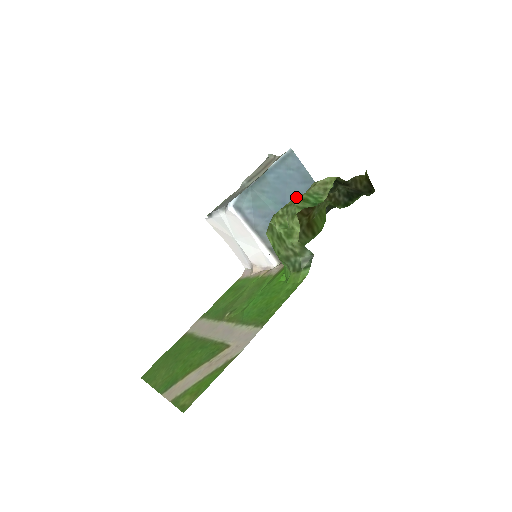
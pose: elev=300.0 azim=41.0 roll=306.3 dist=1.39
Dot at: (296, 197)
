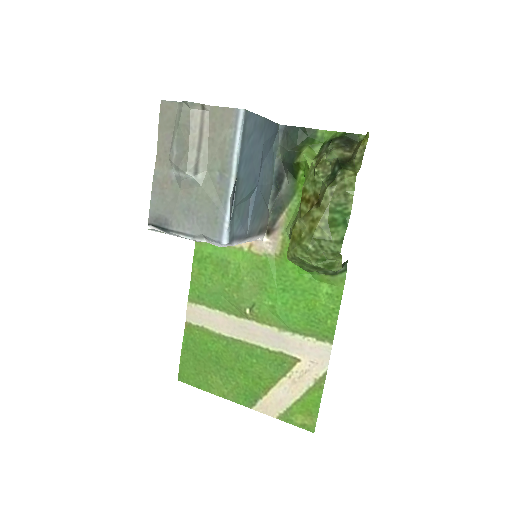
Dot at: (319, 221)
